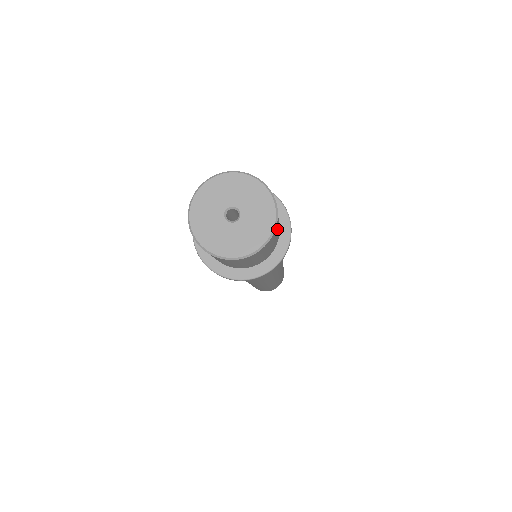
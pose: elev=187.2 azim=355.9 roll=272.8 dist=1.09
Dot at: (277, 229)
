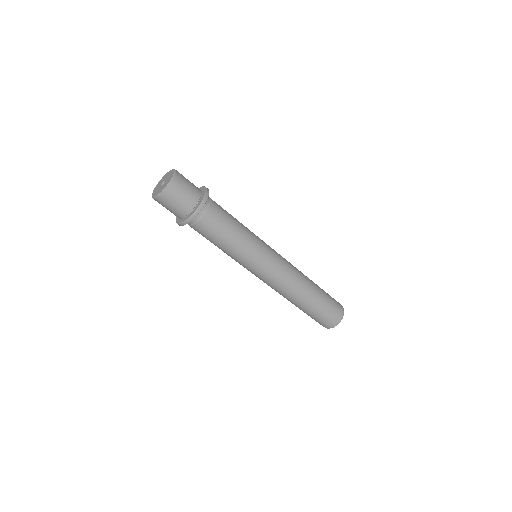
Dot at: occluded
